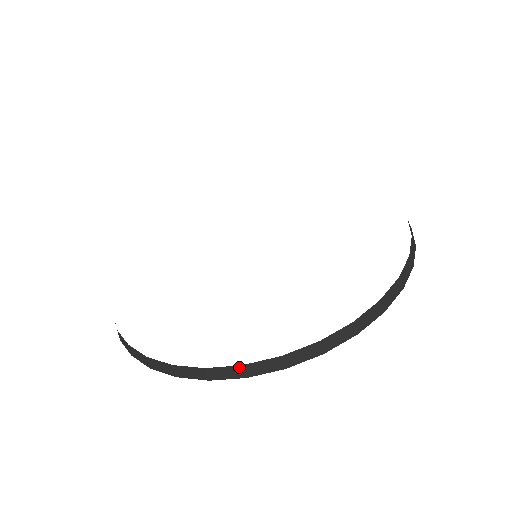
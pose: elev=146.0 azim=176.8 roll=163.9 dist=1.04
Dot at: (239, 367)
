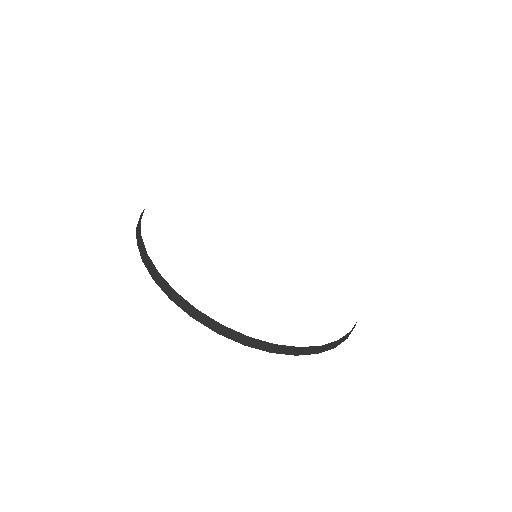
Dot at: (319, 347)
